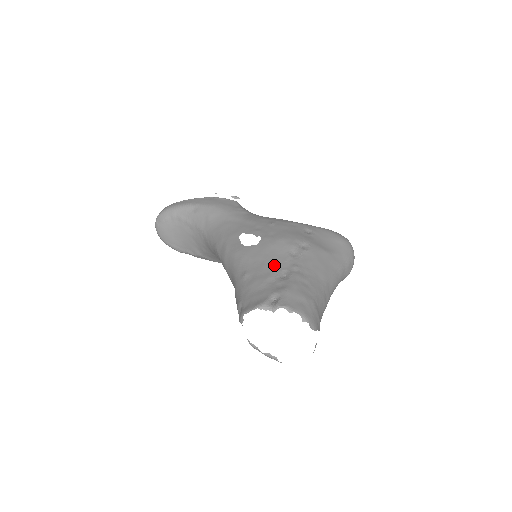
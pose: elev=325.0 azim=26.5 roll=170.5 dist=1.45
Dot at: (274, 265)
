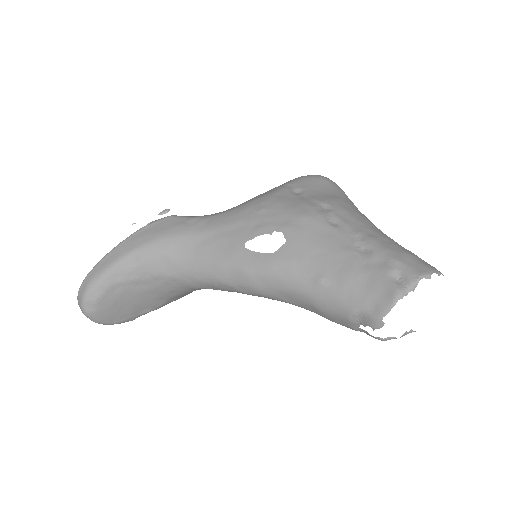
Dot at: (339, 247)
